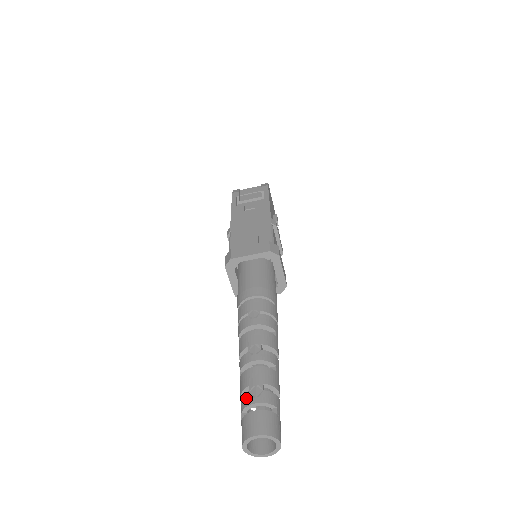
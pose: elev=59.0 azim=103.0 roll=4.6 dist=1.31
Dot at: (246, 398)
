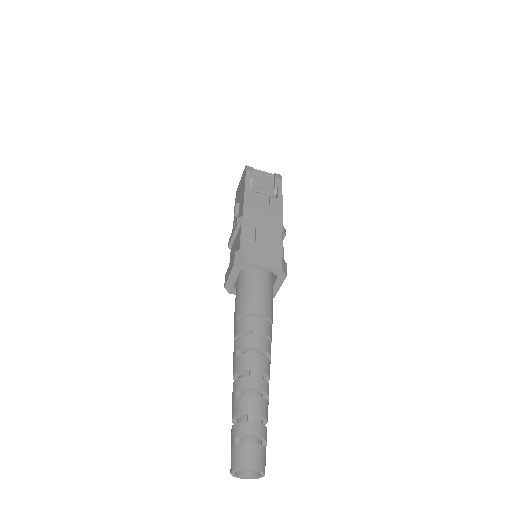
Dot at: (244, 426)
